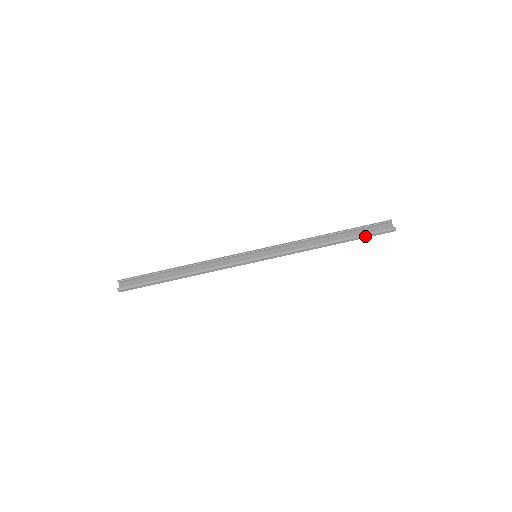
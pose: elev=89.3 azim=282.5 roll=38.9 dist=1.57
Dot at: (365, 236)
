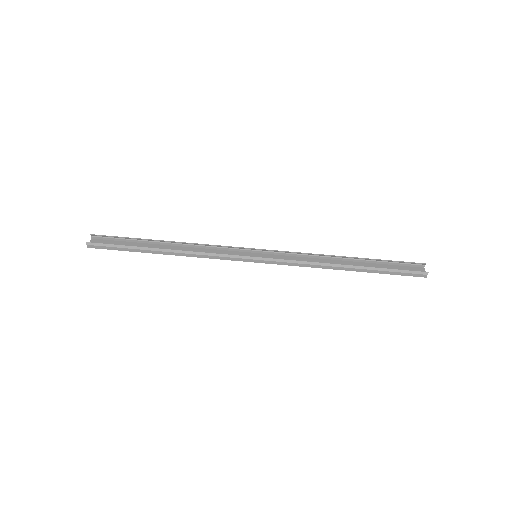
Dot at: (389, 272)
